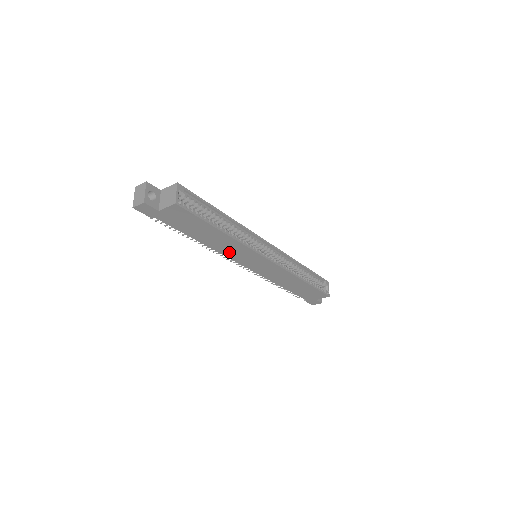
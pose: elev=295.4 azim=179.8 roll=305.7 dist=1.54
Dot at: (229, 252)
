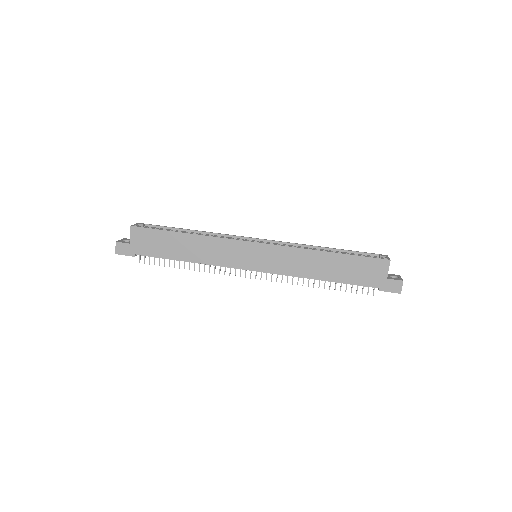
Dot at: (218, 258)
